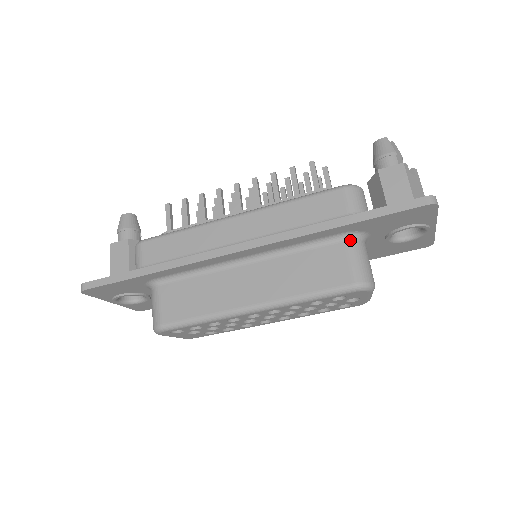
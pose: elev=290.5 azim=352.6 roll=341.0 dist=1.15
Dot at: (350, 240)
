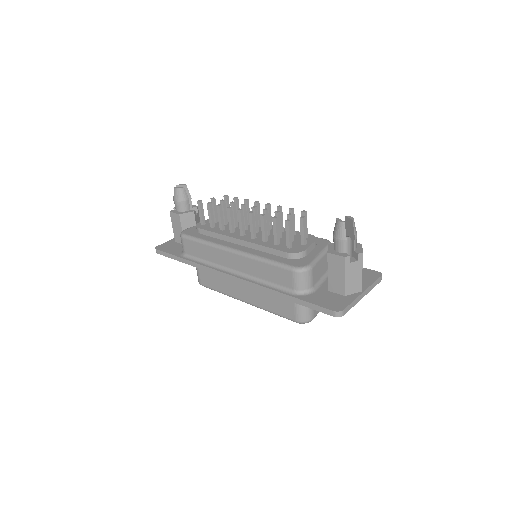
Dot at: occluded
